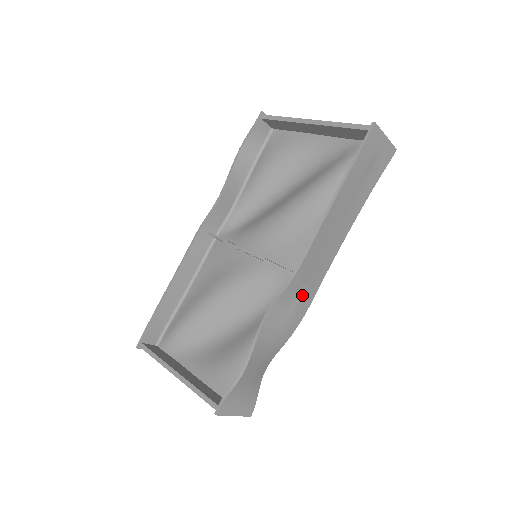
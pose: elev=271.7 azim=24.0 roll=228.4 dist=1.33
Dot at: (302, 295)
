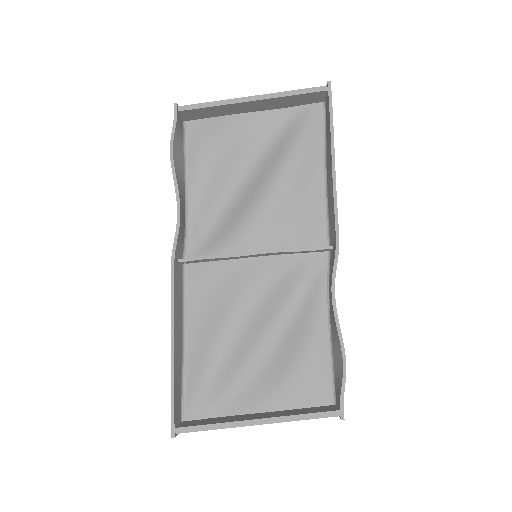
Dot at: occluded
